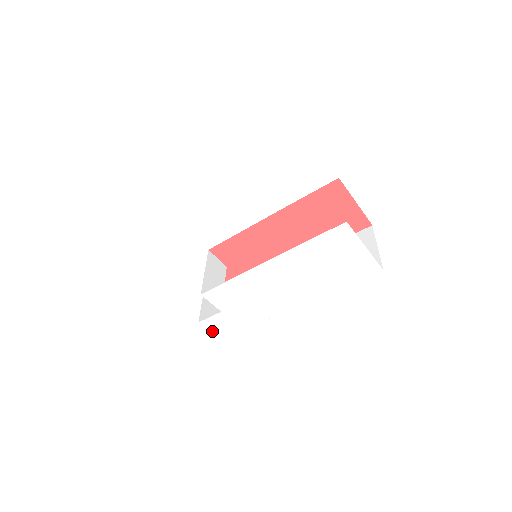
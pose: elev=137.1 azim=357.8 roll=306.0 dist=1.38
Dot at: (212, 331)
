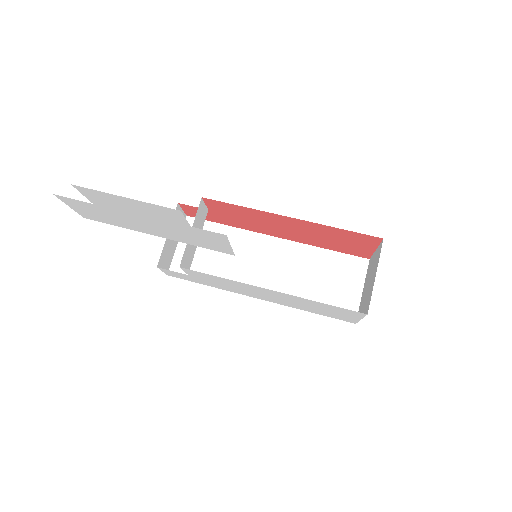
Dot at: (165, 272)
